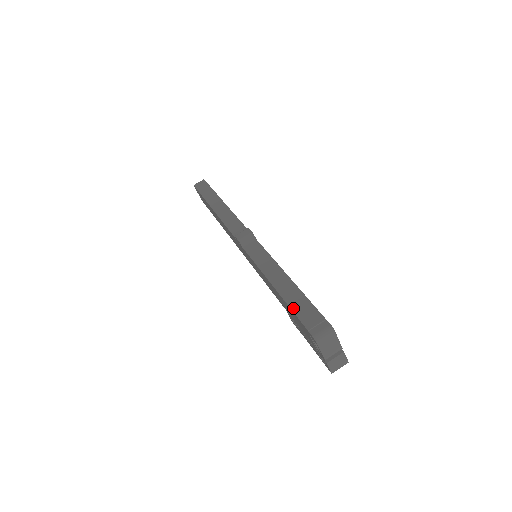
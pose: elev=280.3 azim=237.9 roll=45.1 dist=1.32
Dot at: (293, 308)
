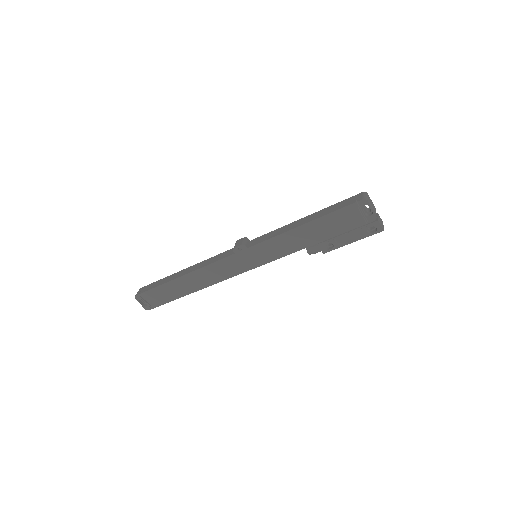
Dot at: (332, 211)
